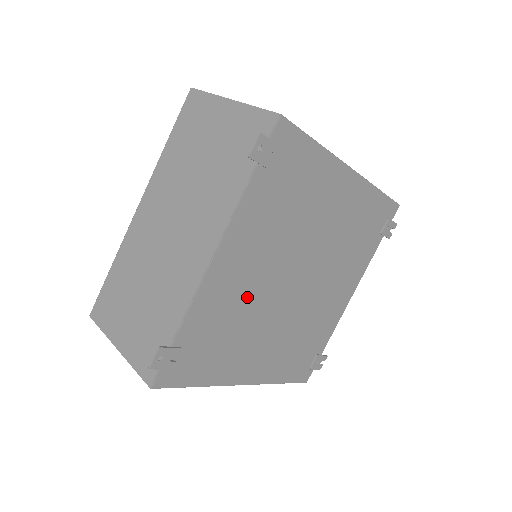
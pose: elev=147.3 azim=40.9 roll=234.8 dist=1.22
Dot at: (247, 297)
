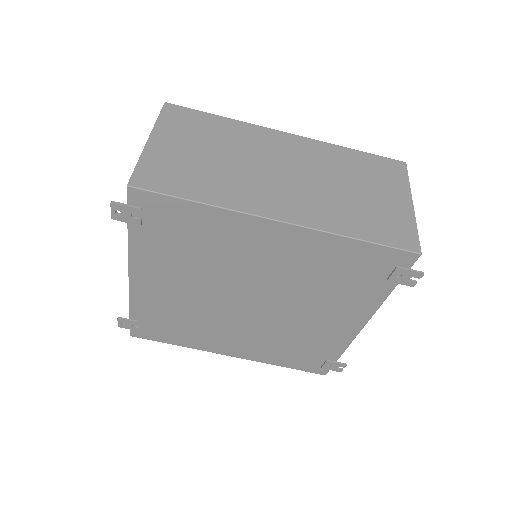
Dot at: (188, 304)
